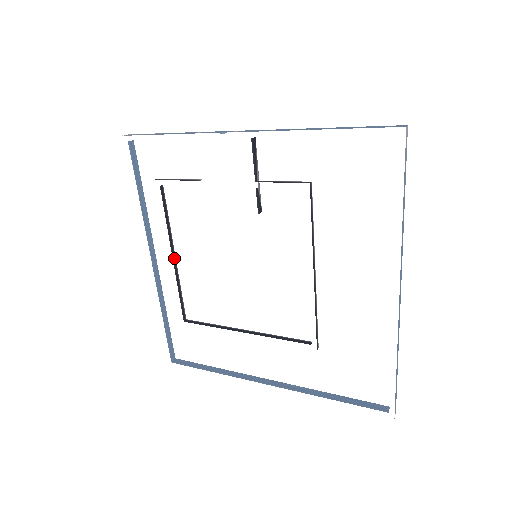
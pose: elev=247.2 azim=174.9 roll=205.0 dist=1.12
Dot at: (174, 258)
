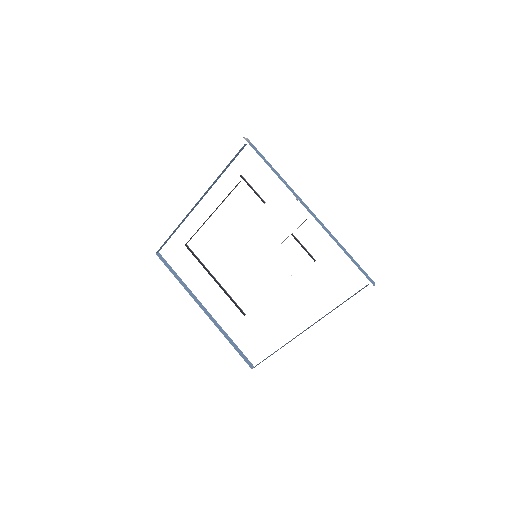
Dot at: (211, 215)
